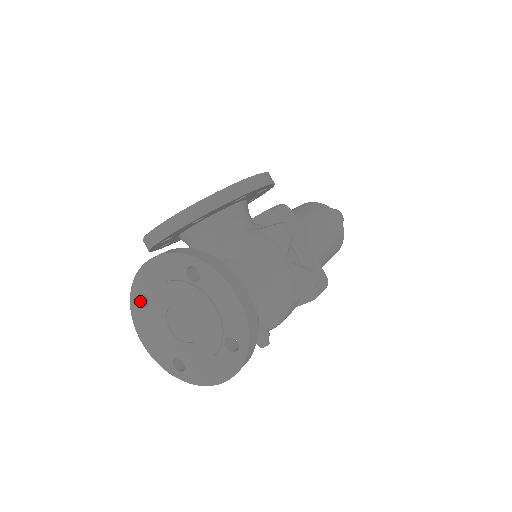
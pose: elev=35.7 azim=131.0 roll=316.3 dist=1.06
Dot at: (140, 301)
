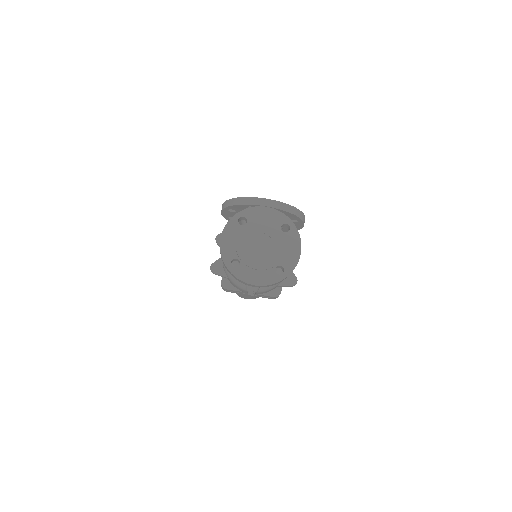
Dot at: (238, 220)
